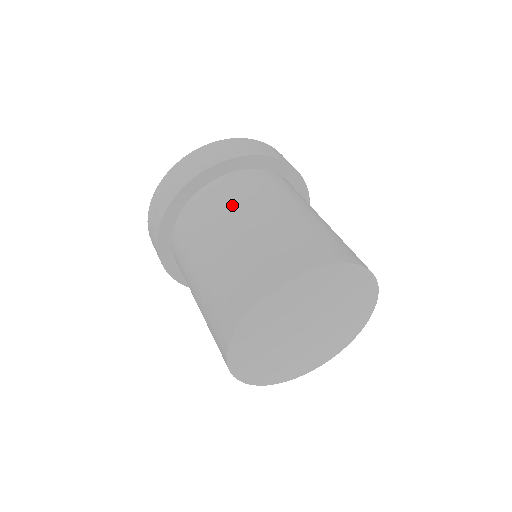
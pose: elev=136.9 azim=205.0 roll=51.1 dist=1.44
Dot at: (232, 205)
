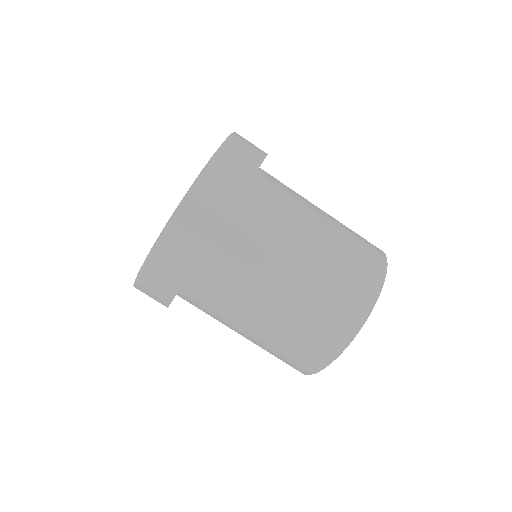
Dot at: (285, 224)
